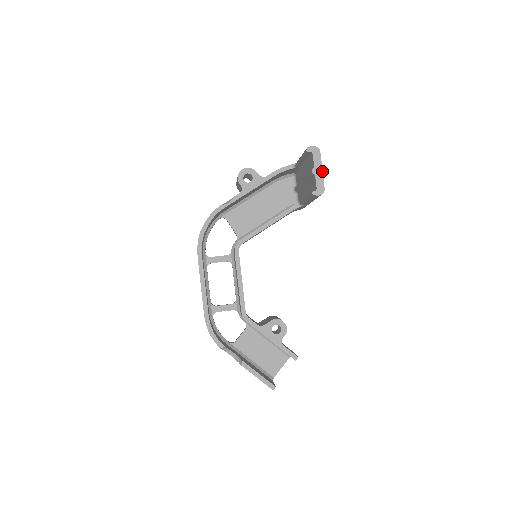
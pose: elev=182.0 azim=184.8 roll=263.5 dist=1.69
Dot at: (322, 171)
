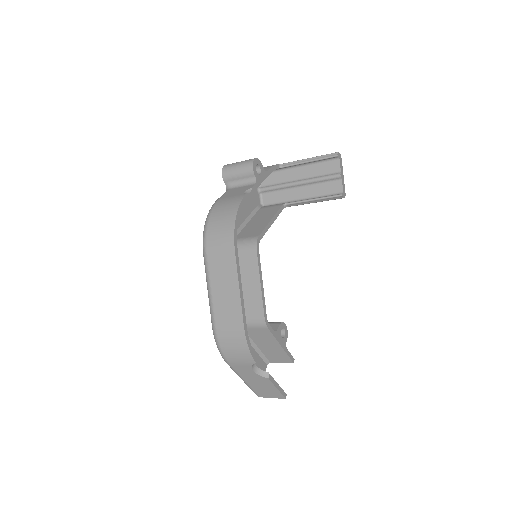
Dot at: (343, 176)
